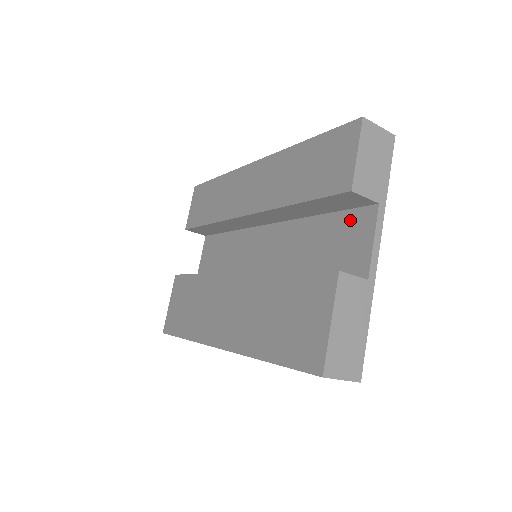
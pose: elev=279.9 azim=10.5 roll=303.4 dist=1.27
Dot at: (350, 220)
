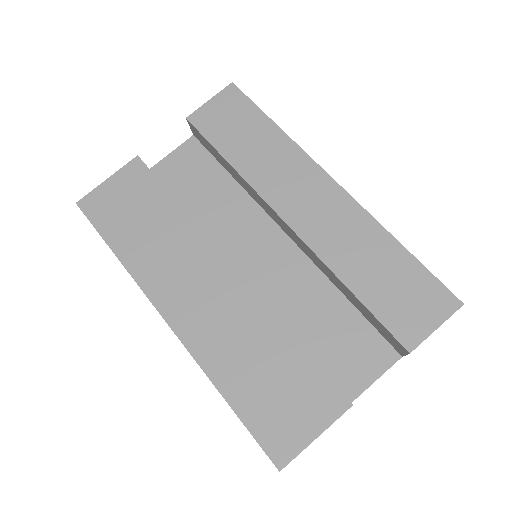
Dot at: (370, 339)
